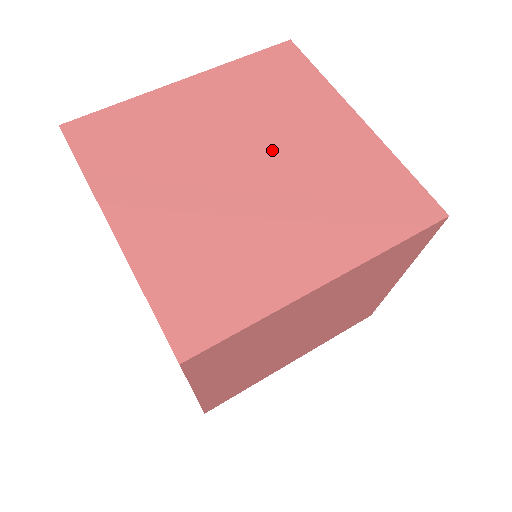
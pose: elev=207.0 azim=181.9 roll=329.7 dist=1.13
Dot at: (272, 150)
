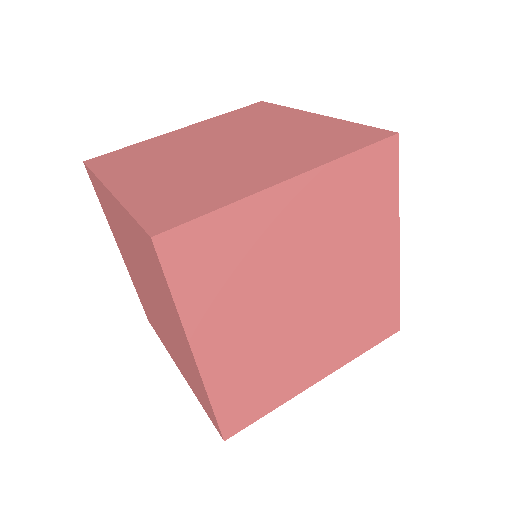
Dot at: (244, 138)
